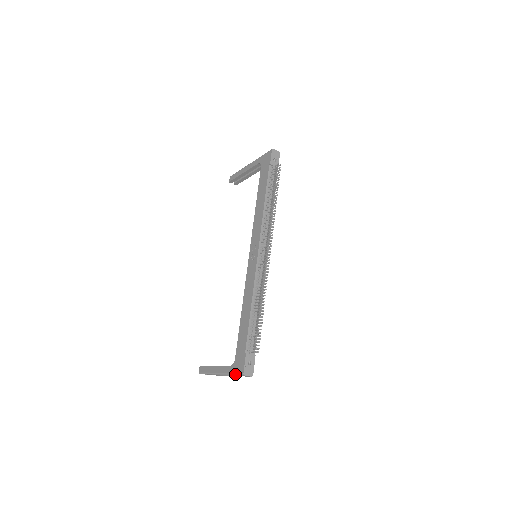
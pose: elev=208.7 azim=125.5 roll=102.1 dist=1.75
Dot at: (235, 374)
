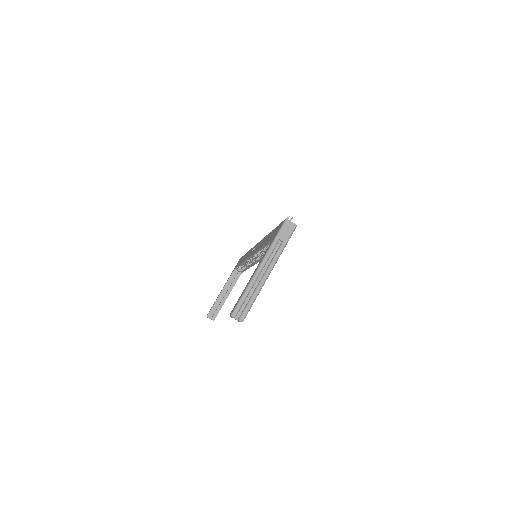
Dot at: (277, 233)
